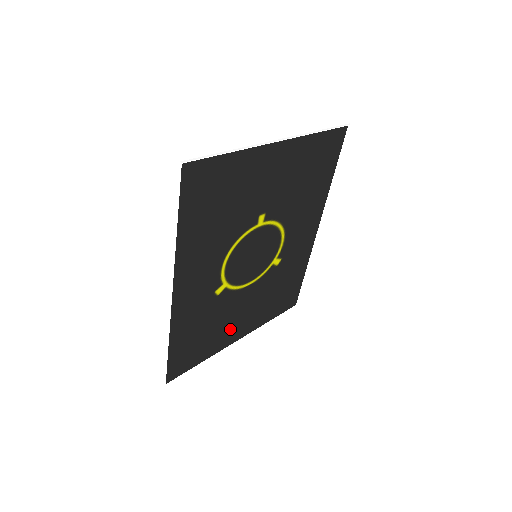
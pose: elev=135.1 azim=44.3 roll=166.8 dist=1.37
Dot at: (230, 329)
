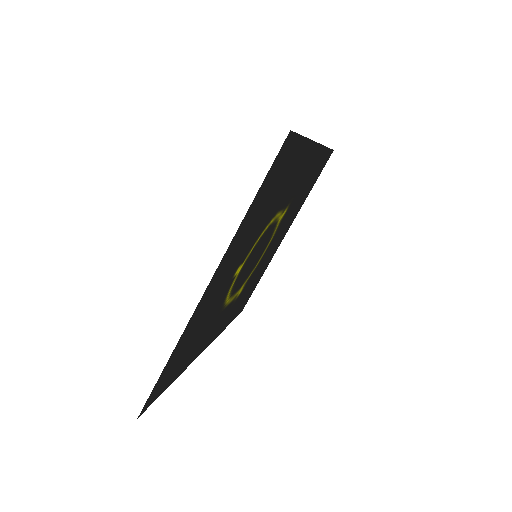
Dot at: (271, 254)
